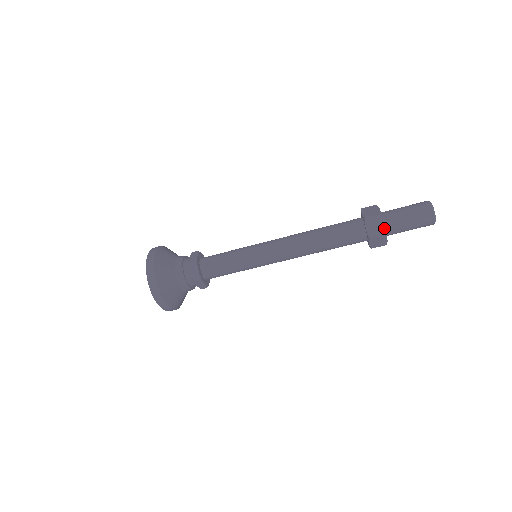
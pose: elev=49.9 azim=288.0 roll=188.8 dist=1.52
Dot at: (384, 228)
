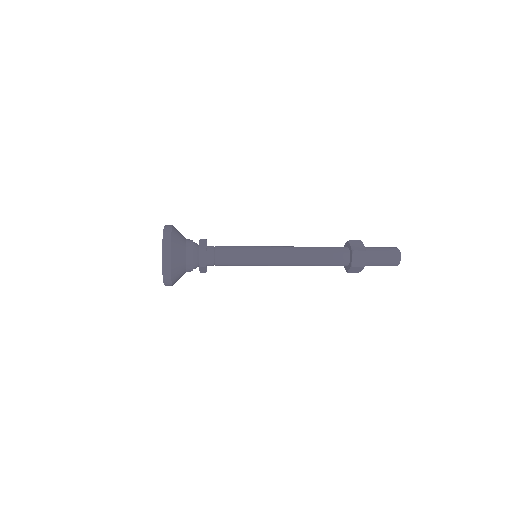
Dot at: occluded
